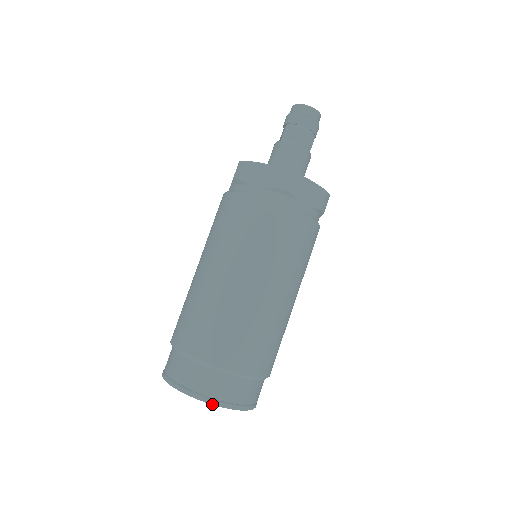
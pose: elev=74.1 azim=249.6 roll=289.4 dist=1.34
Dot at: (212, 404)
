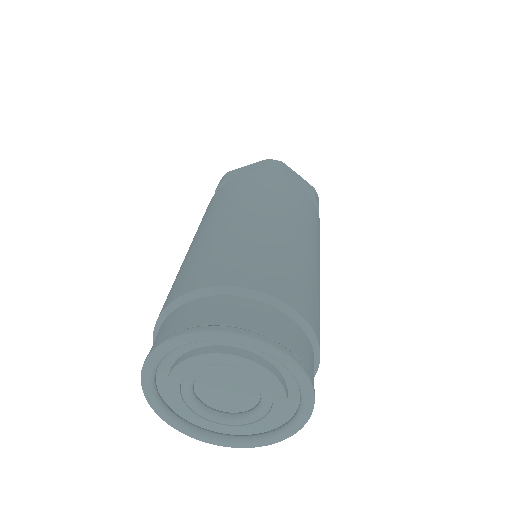
Dot at: (240, 335)
